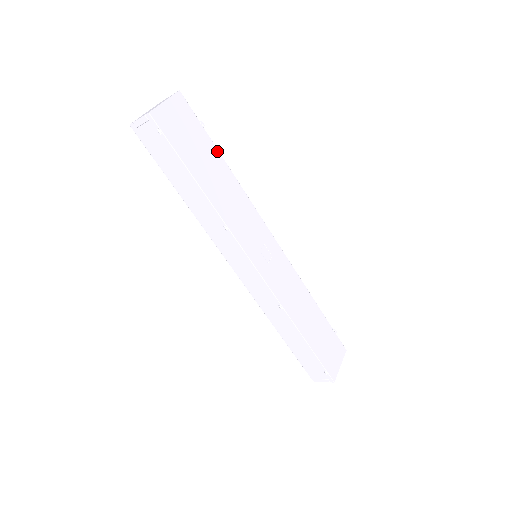
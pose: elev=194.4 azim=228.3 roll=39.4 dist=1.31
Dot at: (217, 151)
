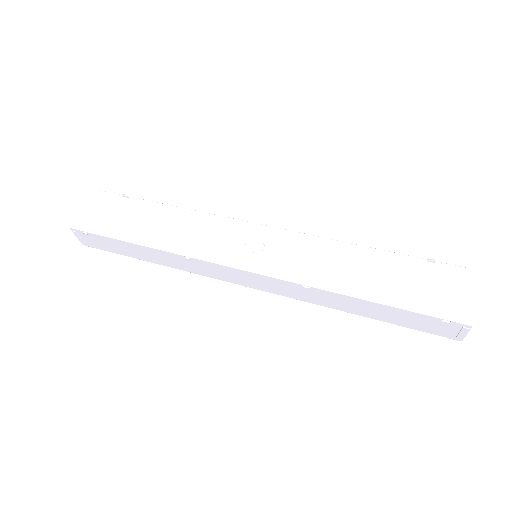
Dot at: (151, 203)
